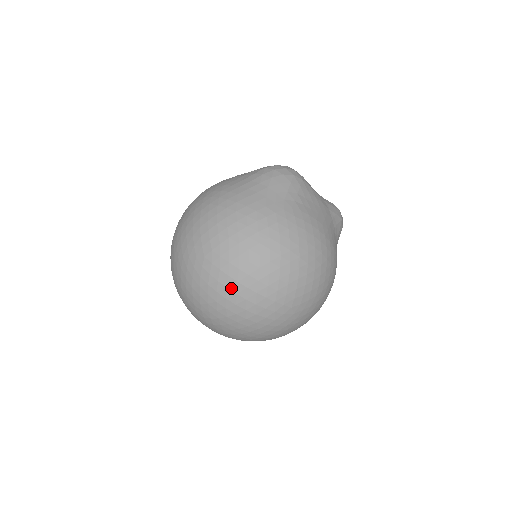
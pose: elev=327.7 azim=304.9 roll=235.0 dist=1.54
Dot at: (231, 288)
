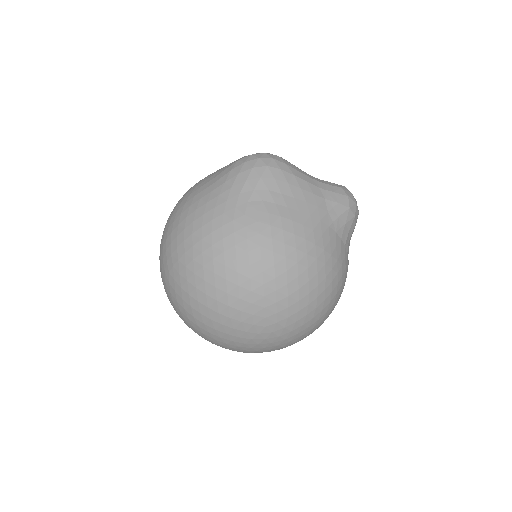
Dot at: (194, 307)
